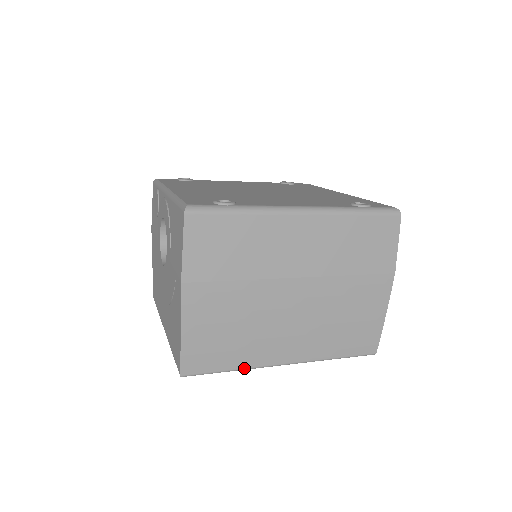
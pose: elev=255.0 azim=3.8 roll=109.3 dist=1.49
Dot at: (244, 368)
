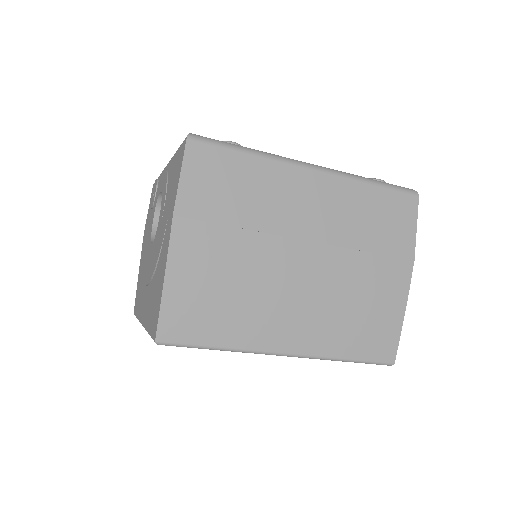
Dot at: (235, 348)
